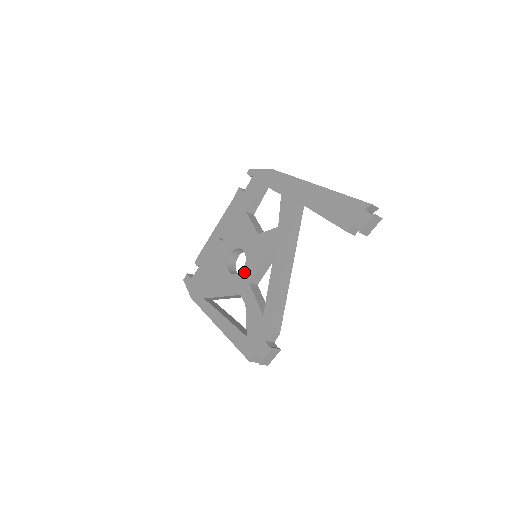
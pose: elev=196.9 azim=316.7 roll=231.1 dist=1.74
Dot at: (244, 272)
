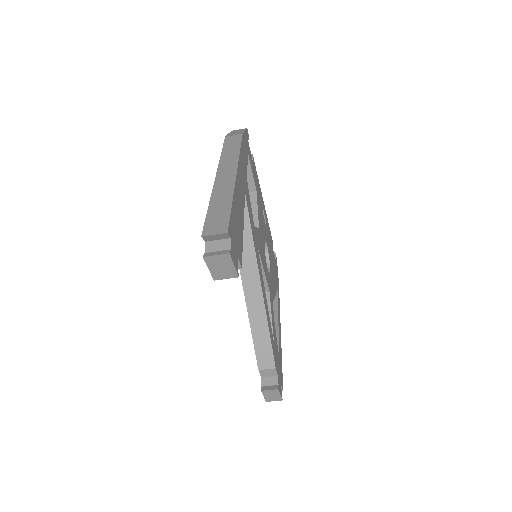
Dot at: occluded
